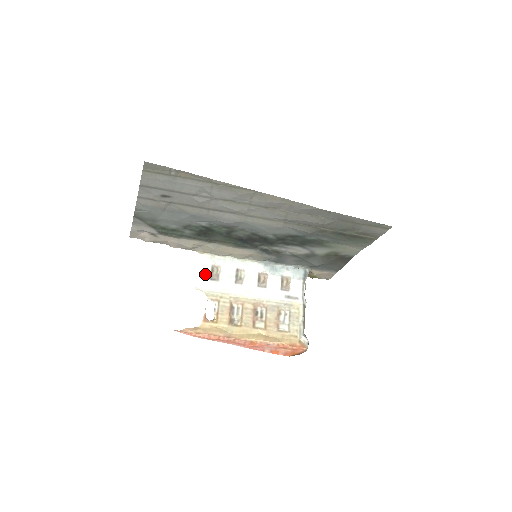
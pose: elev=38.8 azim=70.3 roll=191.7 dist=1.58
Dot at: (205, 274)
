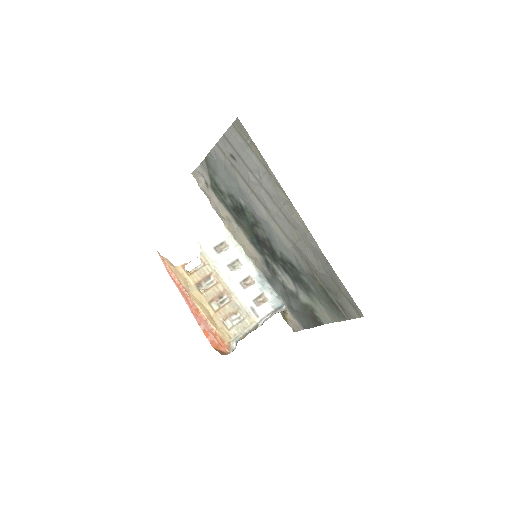
Dot at: (214, 241)
